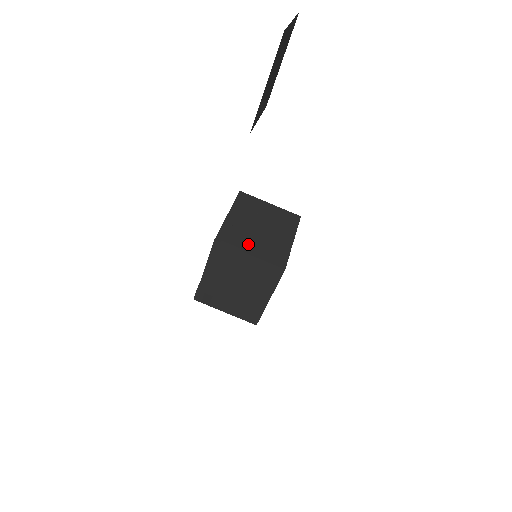
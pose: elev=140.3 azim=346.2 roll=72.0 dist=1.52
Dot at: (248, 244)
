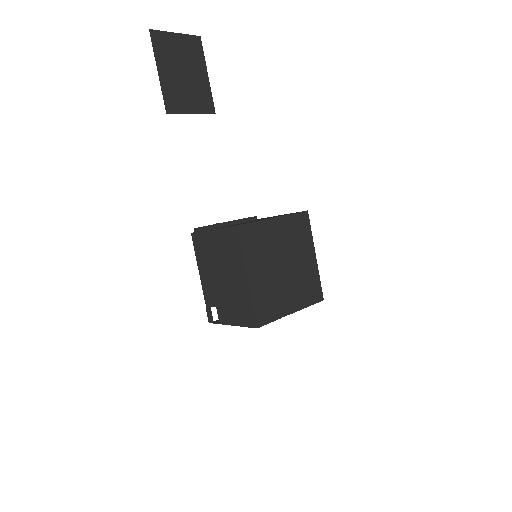
Dot at: (220, 227)
